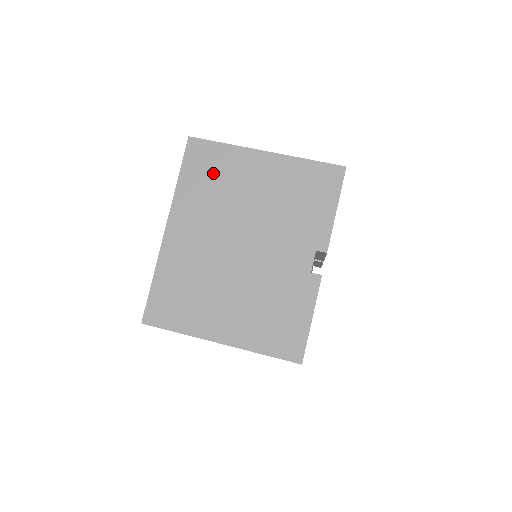
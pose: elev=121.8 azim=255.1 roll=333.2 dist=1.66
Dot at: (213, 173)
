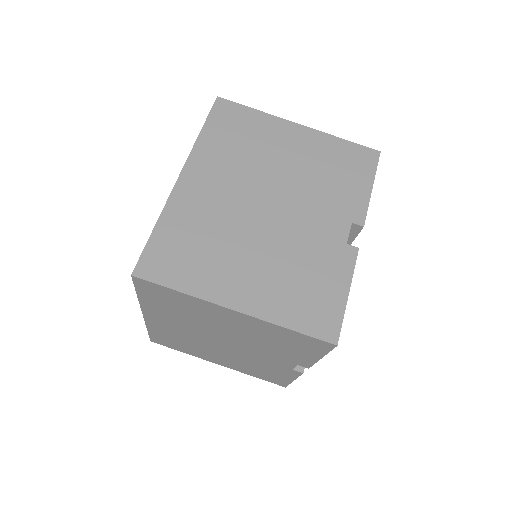
Dot at: (241, 133)
